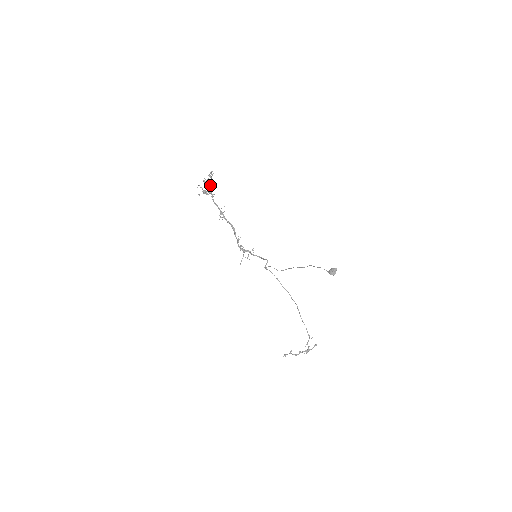
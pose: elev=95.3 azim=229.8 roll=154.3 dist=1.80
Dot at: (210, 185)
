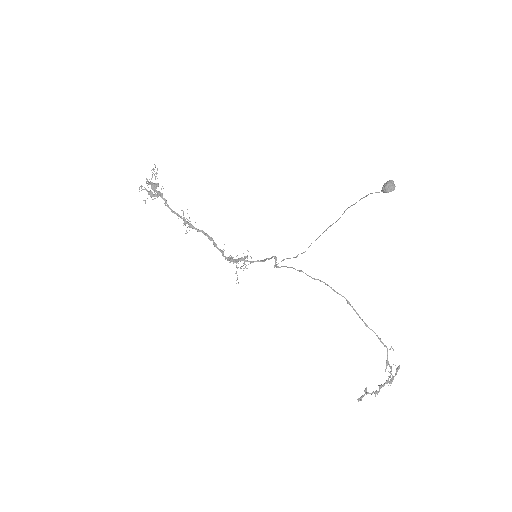
Dot at: (157, 186)
